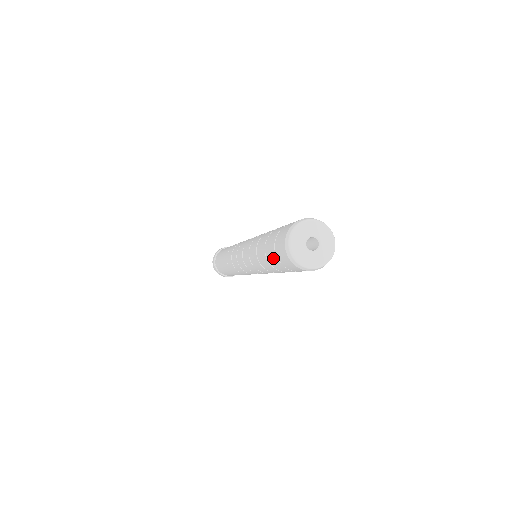
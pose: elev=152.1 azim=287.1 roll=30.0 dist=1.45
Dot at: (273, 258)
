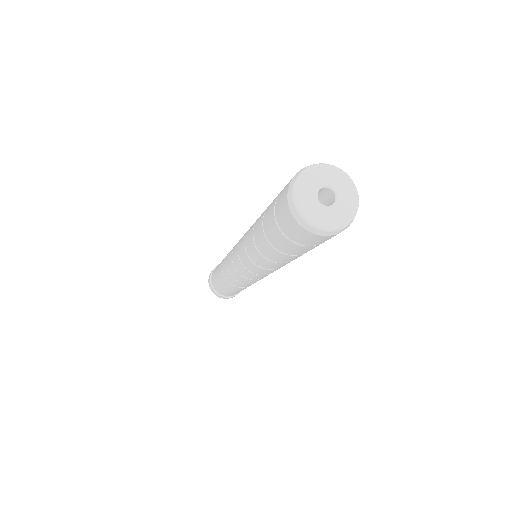
Dot at: (288, 246)
